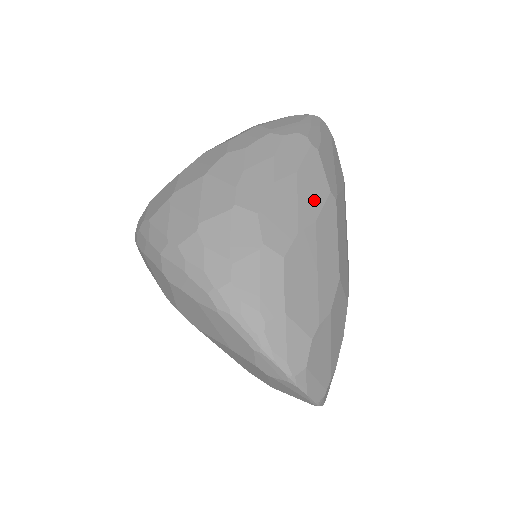
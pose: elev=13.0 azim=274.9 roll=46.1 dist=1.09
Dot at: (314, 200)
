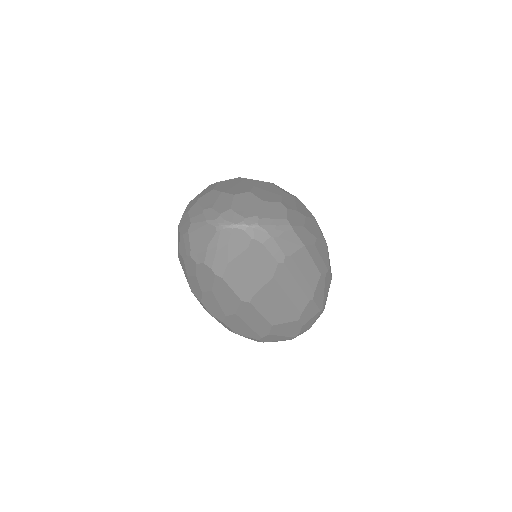
Dot at: (230, 304)
